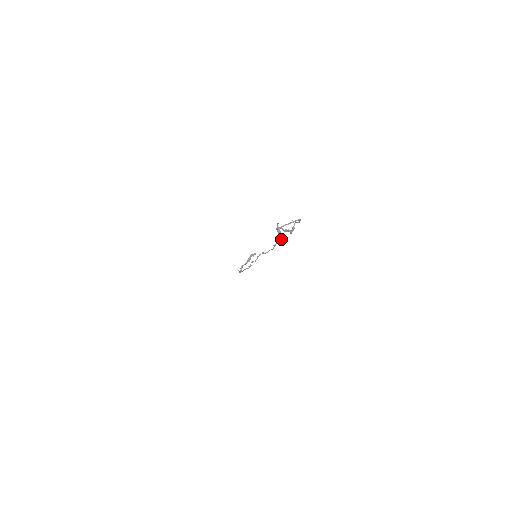
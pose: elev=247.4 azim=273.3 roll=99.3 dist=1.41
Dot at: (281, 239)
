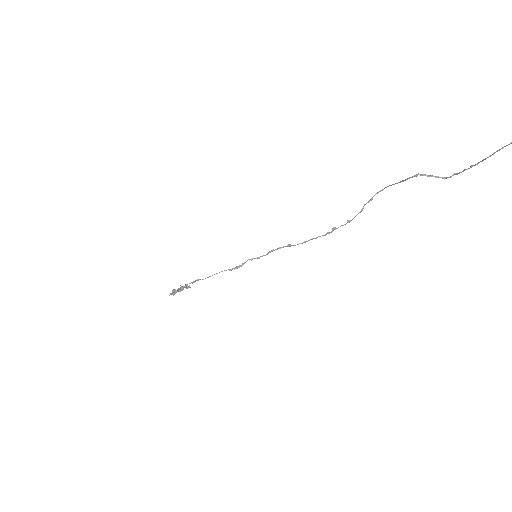
Dot at: out of frame
